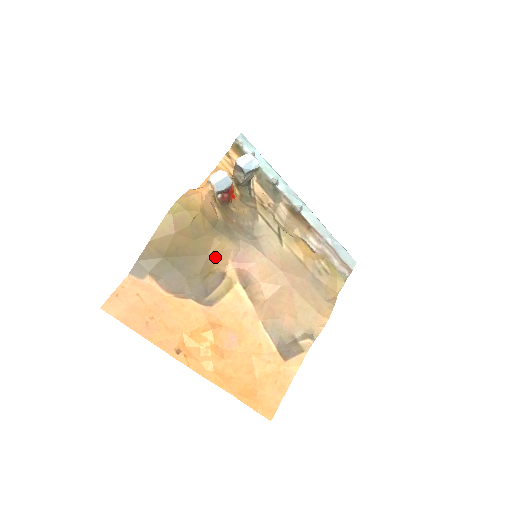
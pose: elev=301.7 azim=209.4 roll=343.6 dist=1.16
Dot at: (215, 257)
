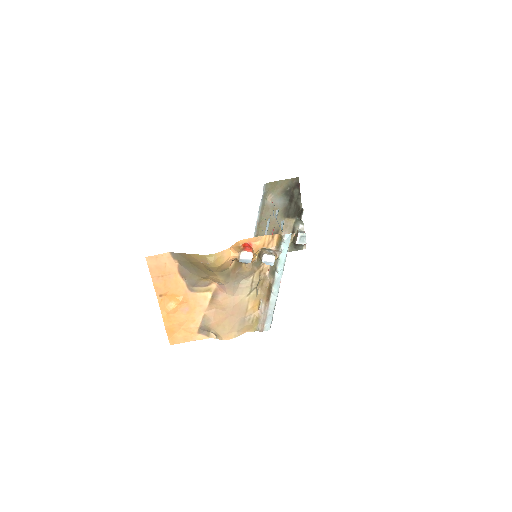
Dot at: (212, 278)
